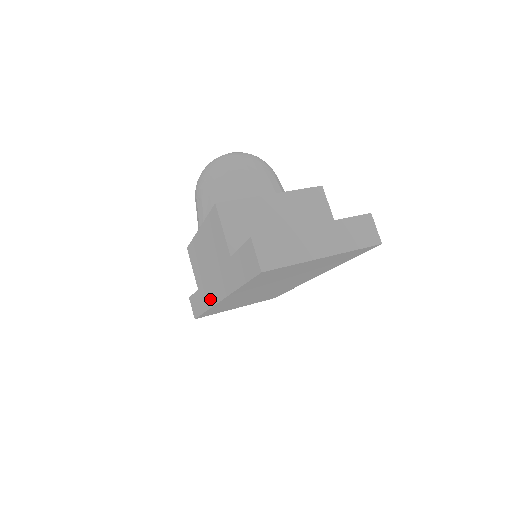
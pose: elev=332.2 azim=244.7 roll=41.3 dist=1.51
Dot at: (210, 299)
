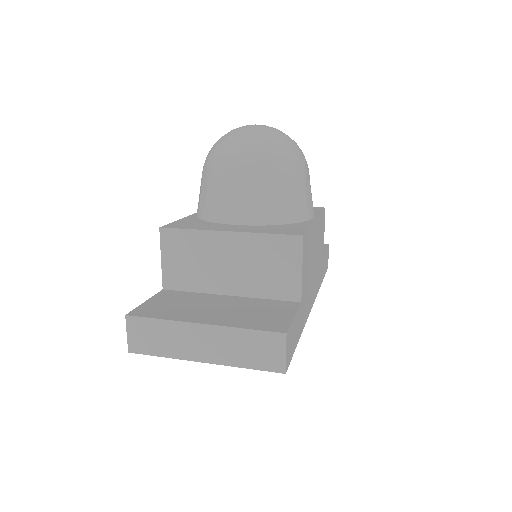
Dot at: occluded
